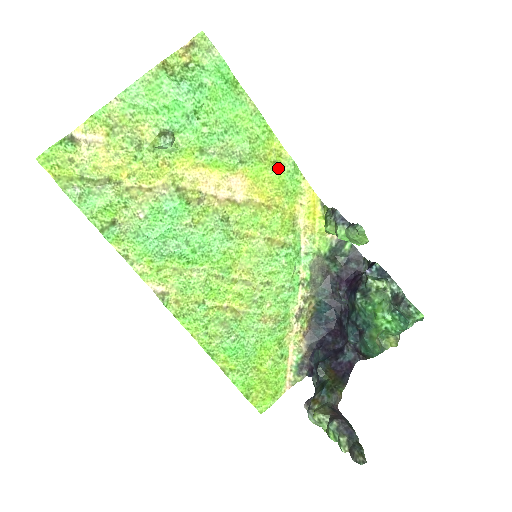
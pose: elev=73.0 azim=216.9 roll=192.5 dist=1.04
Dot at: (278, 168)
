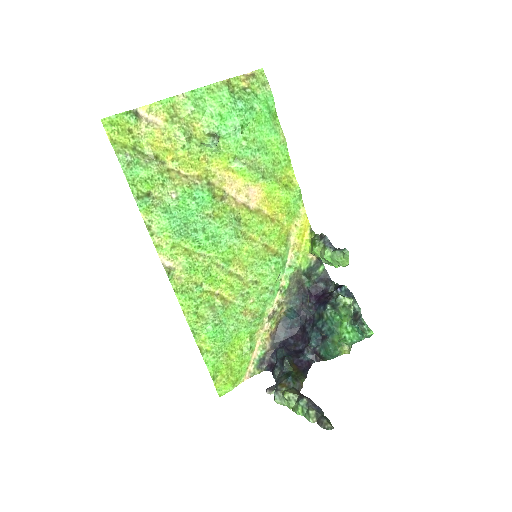
Dot at: (287, 191)
